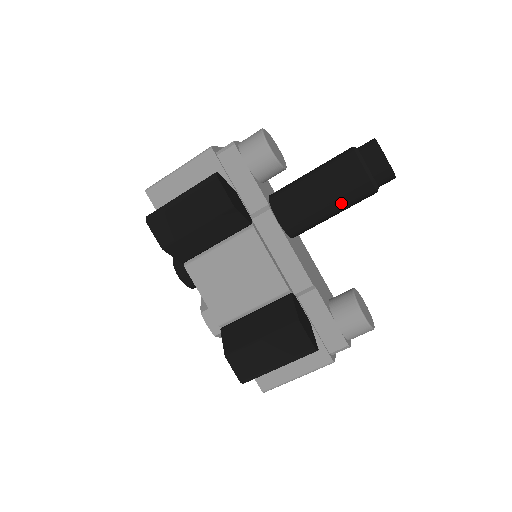
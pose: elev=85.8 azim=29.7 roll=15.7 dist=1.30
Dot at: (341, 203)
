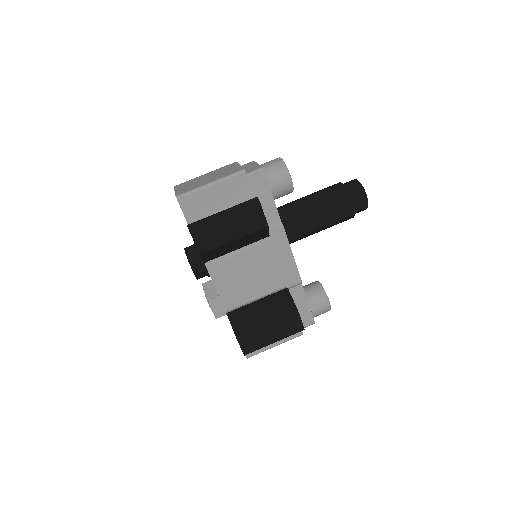
Dot at: (331, 225)
